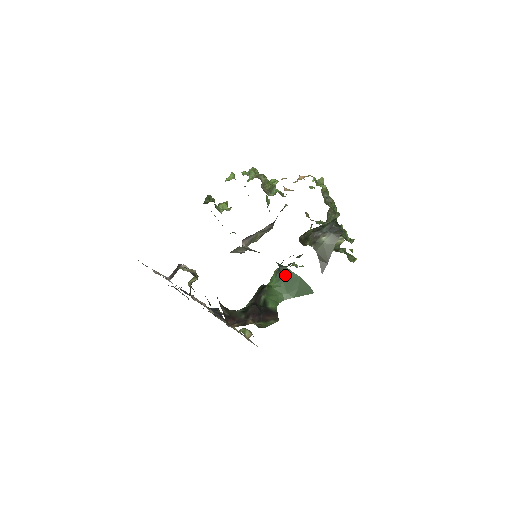
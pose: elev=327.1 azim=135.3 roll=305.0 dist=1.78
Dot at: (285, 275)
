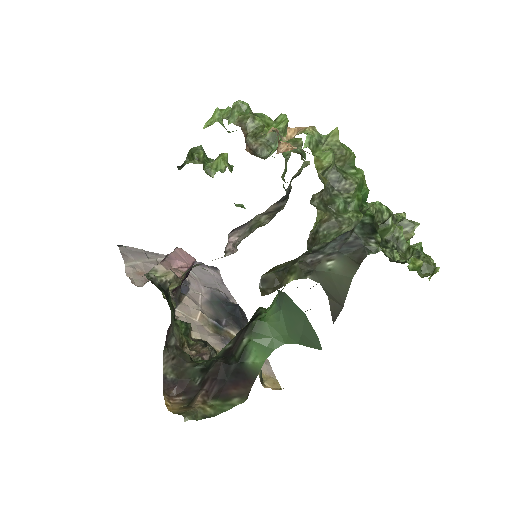
Dot at: (284, 305)
